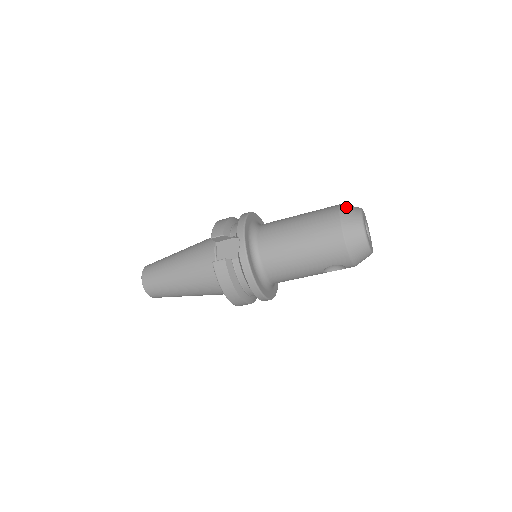
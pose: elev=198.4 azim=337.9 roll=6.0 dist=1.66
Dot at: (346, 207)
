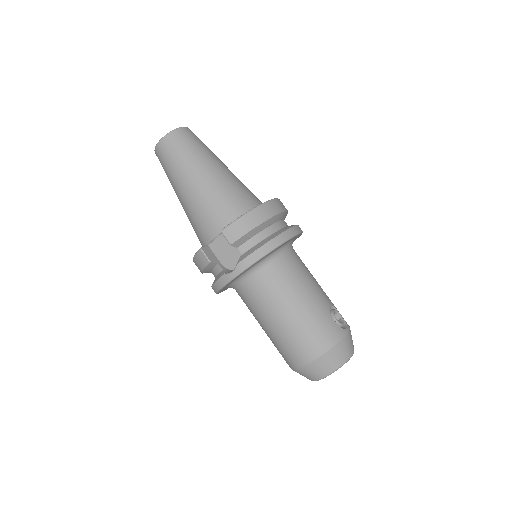
Dot at: (336, 353)
